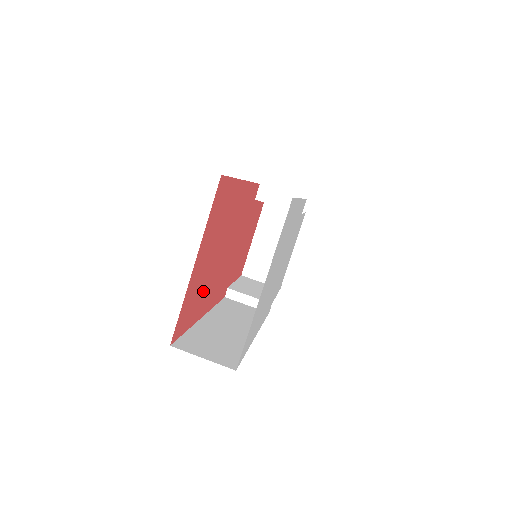
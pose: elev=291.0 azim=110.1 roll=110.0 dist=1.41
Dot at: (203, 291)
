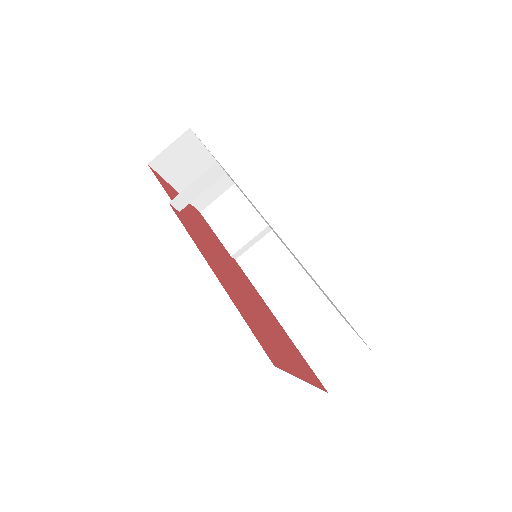
Dot at: occluded
